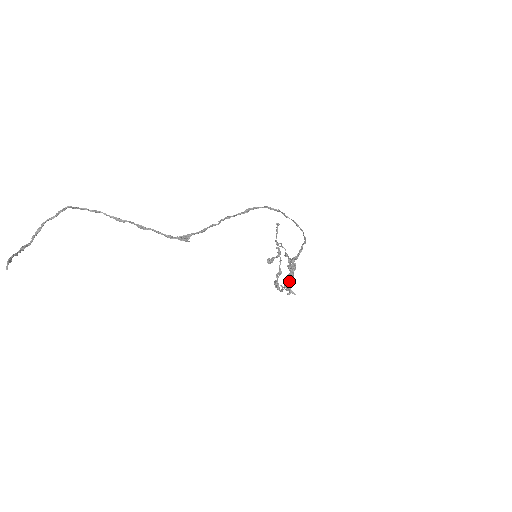
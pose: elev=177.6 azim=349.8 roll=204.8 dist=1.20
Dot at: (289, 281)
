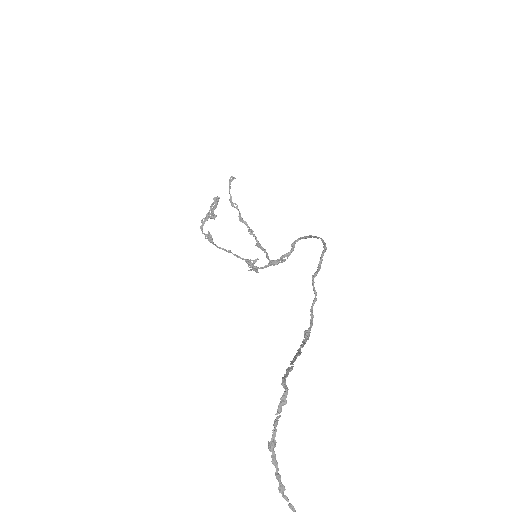
Dot at: (256, 260)
